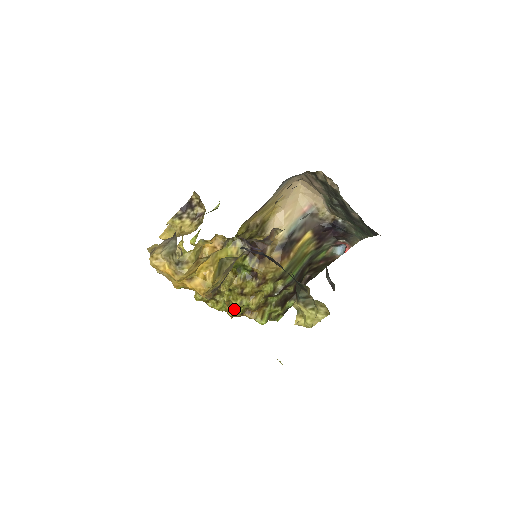
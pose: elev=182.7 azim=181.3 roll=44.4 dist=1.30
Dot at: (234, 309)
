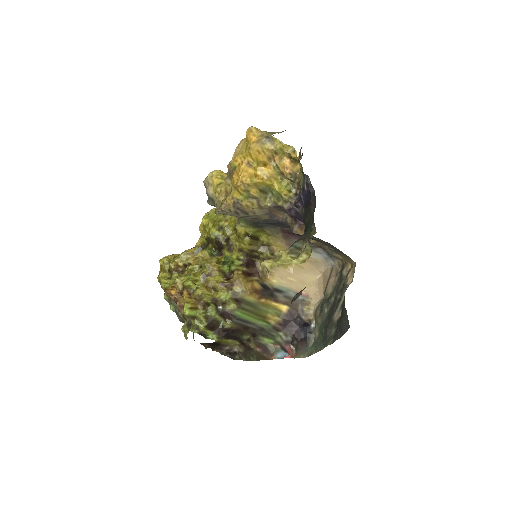
Dot at: (185, 279)
